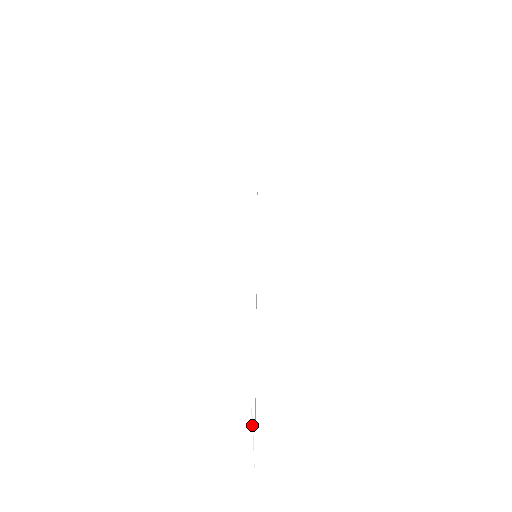
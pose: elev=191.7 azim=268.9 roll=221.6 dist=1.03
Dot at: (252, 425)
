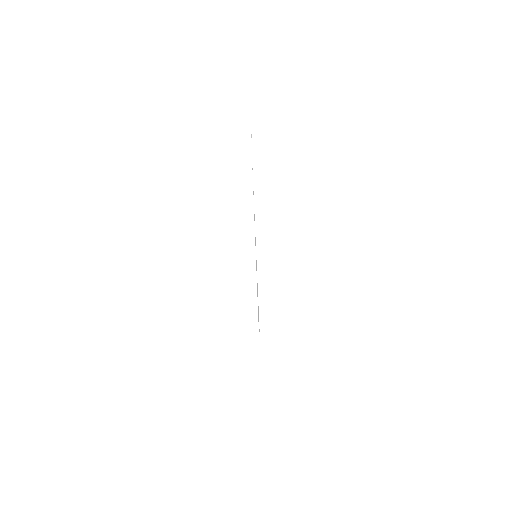
Dot at: (251, 134)
